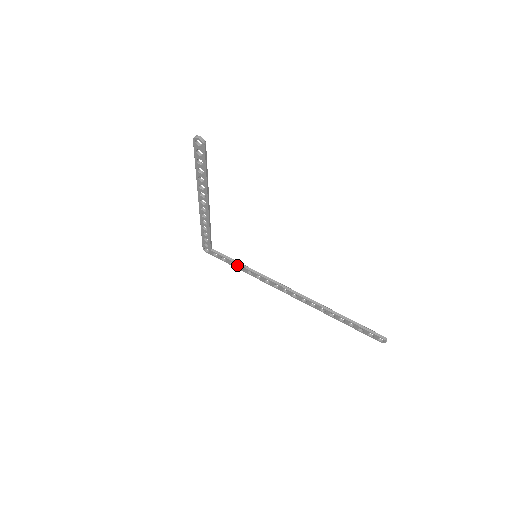
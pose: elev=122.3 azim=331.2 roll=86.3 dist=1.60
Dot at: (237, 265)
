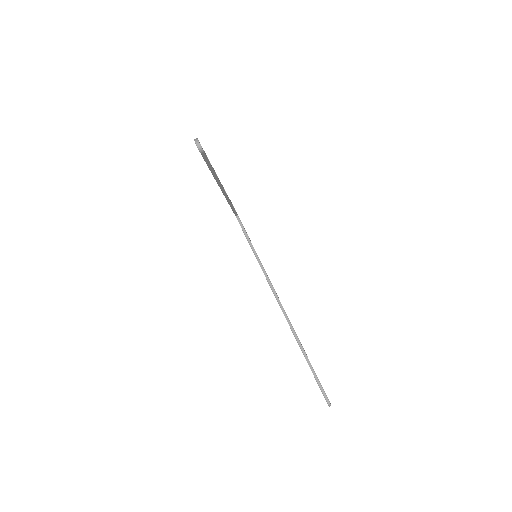
Dot at: (250, 245)
